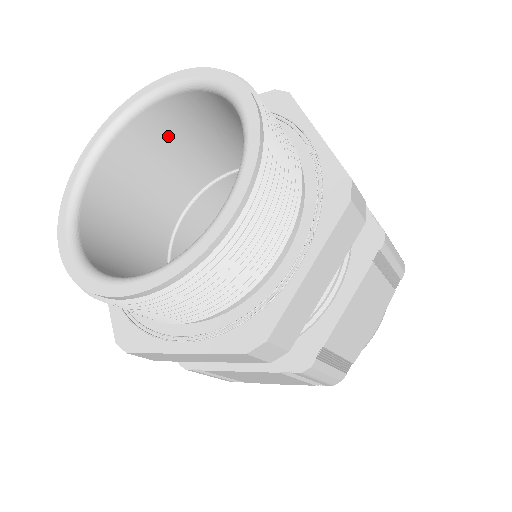
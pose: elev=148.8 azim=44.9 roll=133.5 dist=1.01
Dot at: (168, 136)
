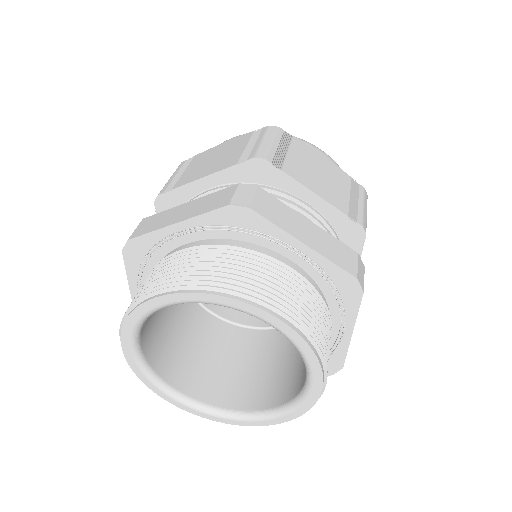
Dot at: occluded
